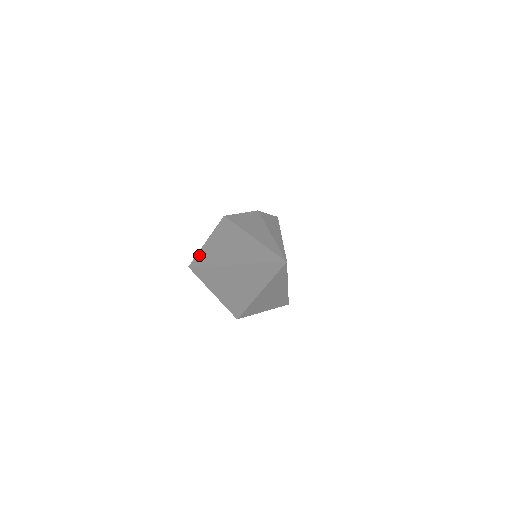
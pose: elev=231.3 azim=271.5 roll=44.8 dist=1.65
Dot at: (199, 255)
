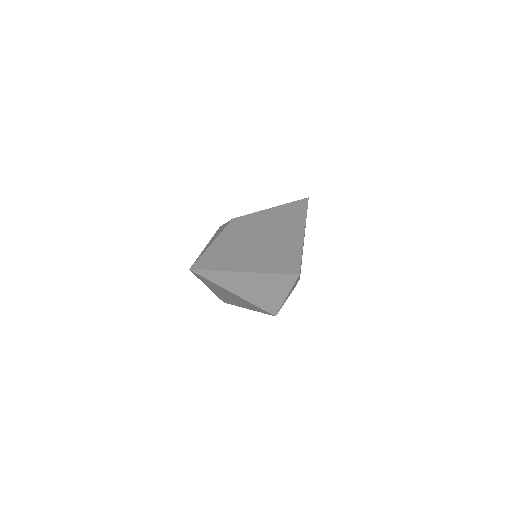
Dot at: occluded
